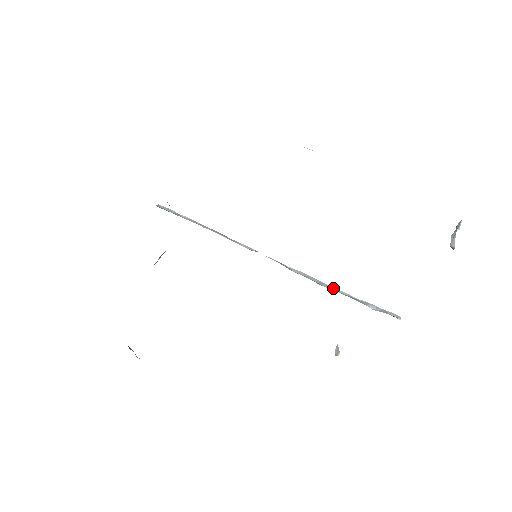
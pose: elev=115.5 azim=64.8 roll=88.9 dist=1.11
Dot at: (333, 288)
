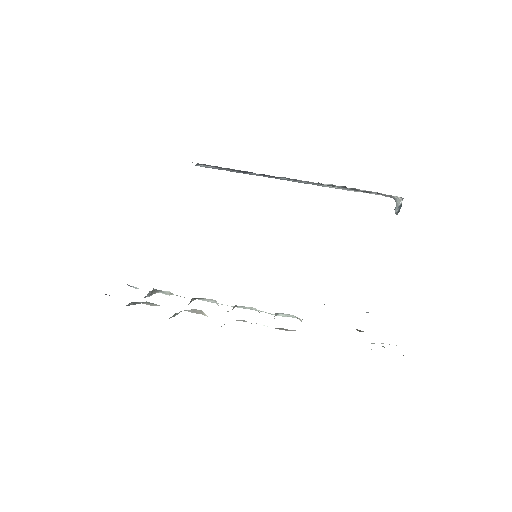
Dot at: occluded
